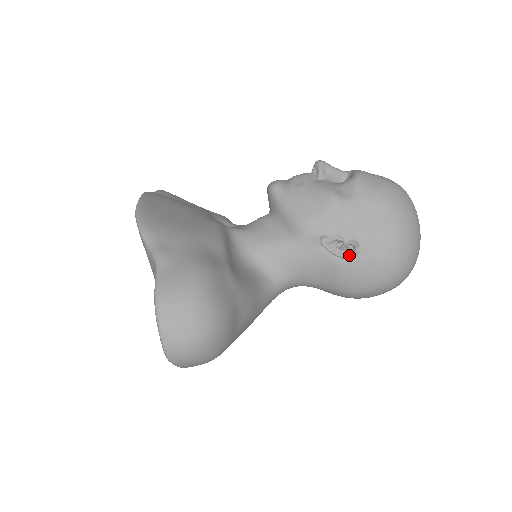
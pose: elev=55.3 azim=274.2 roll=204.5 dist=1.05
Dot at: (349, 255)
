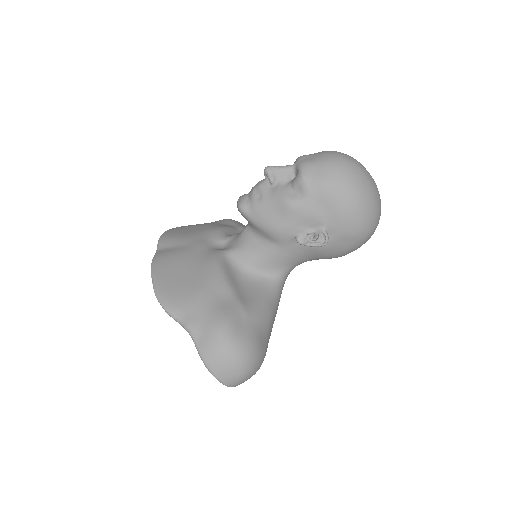
Dot at: (323, 242)
